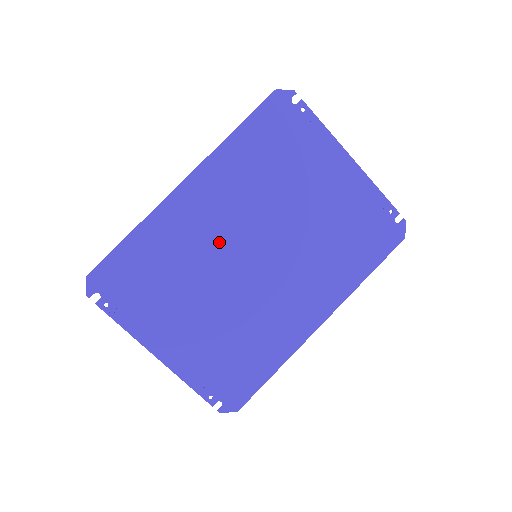
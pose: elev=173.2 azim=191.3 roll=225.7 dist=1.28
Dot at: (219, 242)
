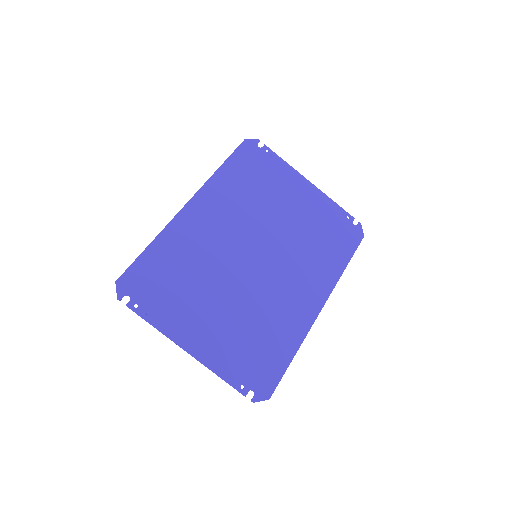
Dot at: (225, 246)
